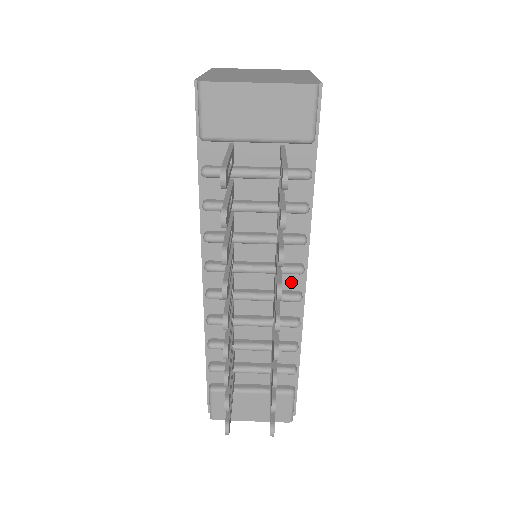
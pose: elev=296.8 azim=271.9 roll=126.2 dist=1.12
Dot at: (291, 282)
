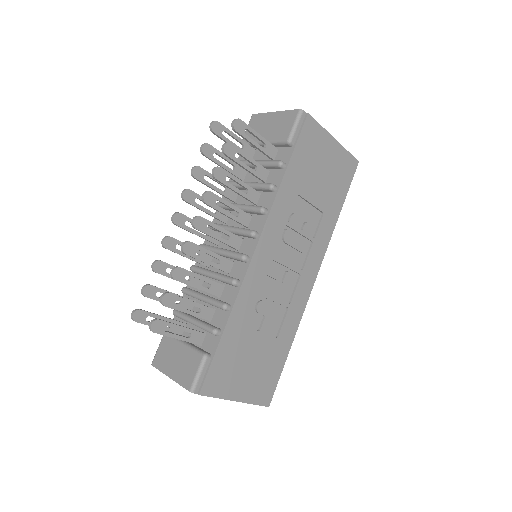
Dot at: (247, 247)
